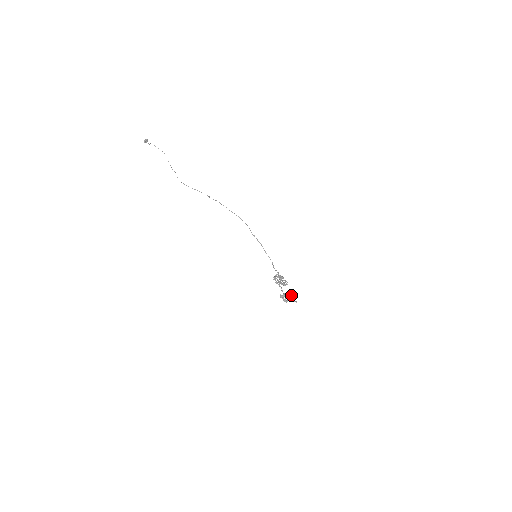
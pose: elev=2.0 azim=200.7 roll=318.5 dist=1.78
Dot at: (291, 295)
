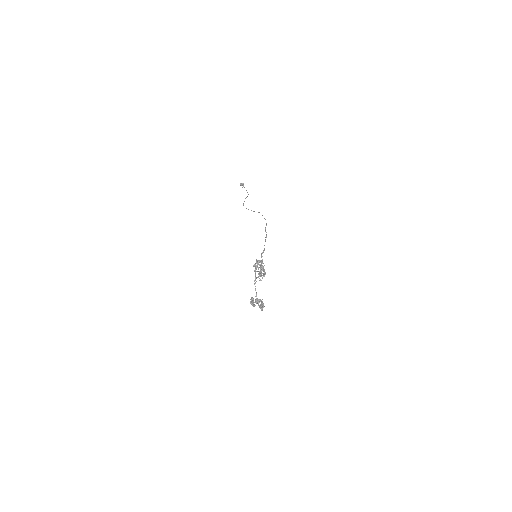
Dot at: (262, 302)
